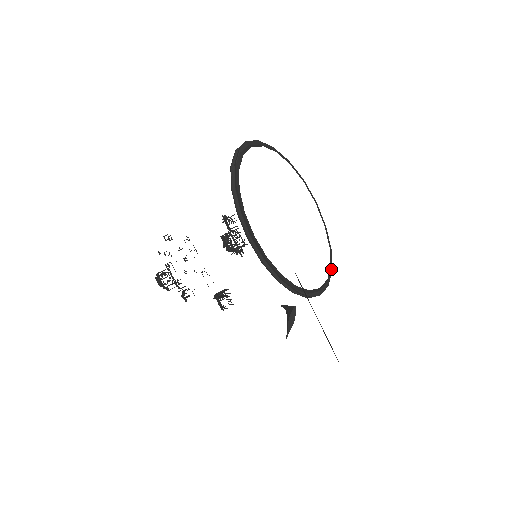
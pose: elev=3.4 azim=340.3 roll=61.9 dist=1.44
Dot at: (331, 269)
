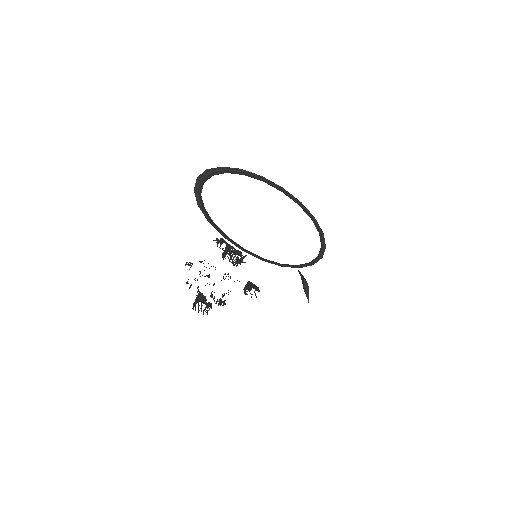
Dot at: (322, 233)
